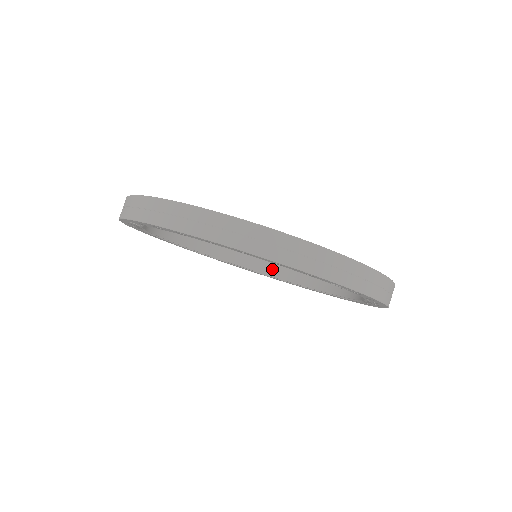
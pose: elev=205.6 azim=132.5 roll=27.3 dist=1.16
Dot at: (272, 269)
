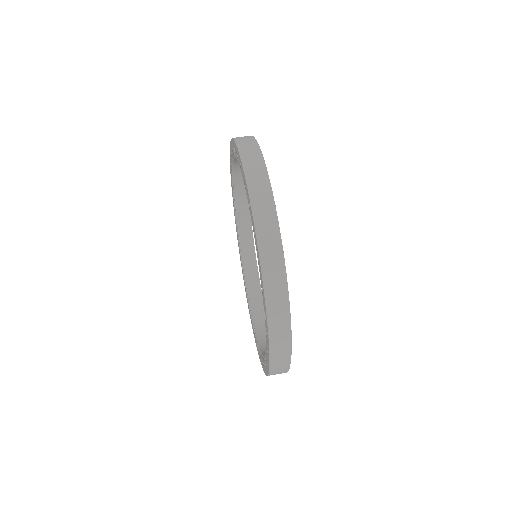
Dot at: (252, 281)
